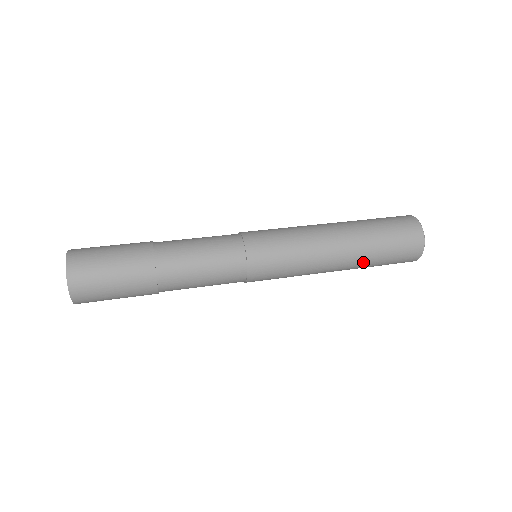
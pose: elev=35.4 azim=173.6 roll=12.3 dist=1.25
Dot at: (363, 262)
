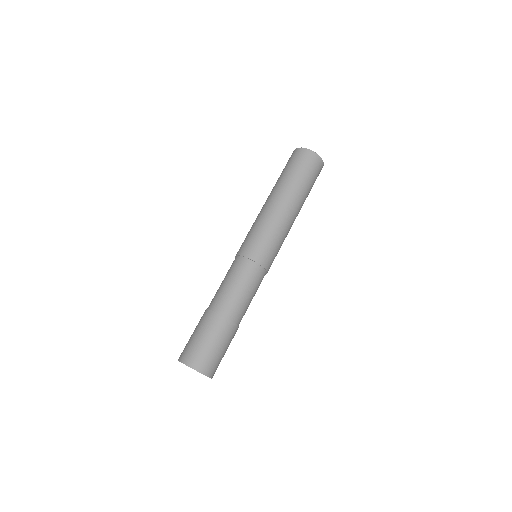
Dot at: (301, 195)
